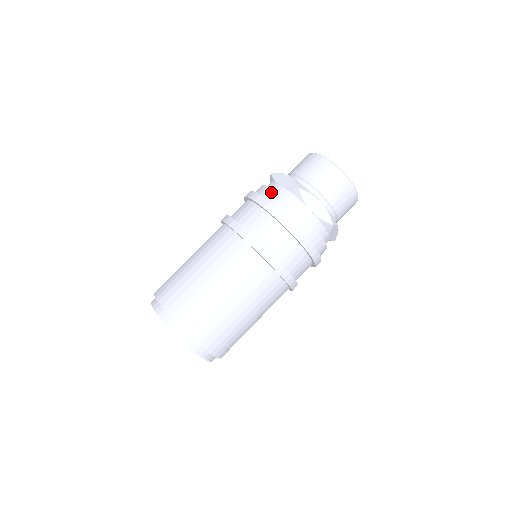
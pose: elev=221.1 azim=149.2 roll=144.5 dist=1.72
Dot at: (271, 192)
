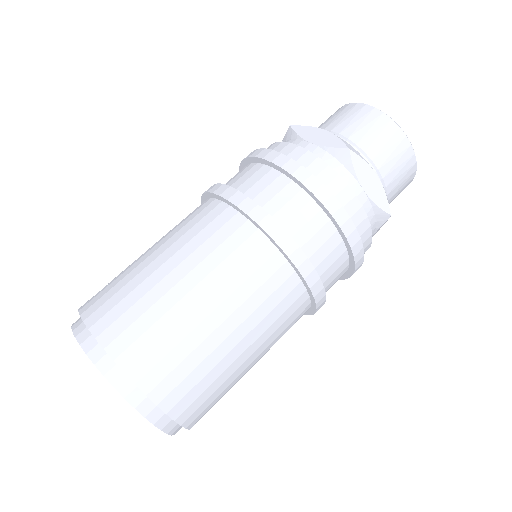
Dot at: (300, 151)
